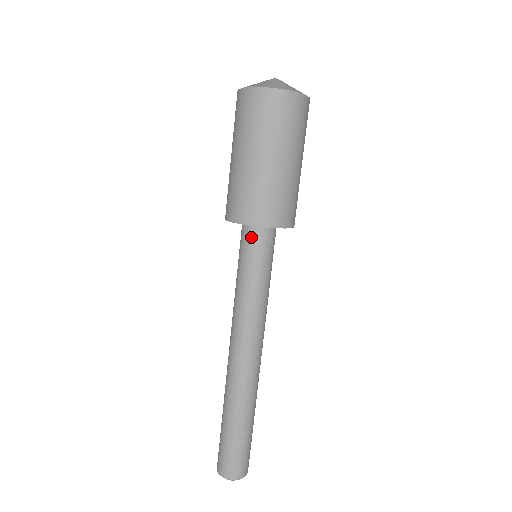
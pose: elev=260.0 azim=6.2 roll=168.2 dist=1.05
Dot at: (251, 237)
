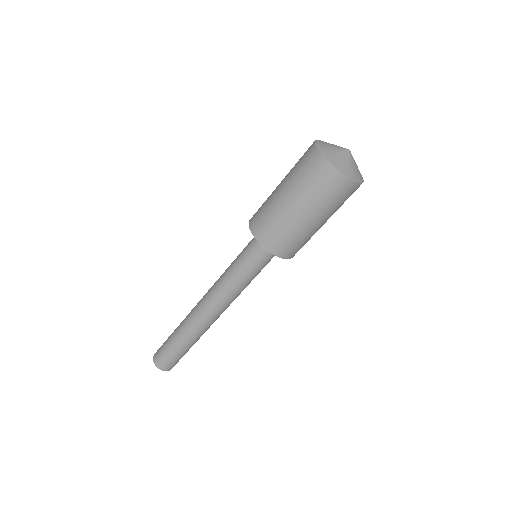
Dot at: (261, 250)
